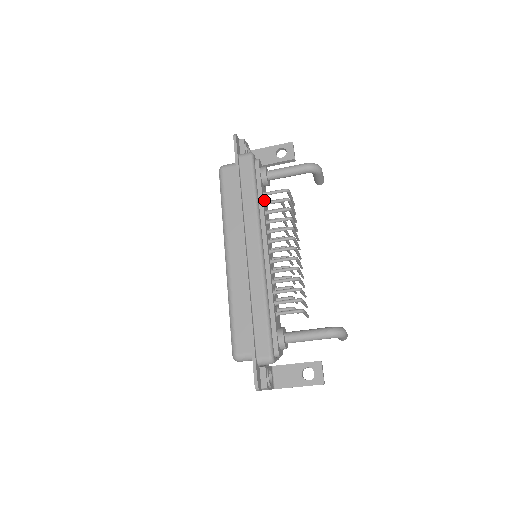
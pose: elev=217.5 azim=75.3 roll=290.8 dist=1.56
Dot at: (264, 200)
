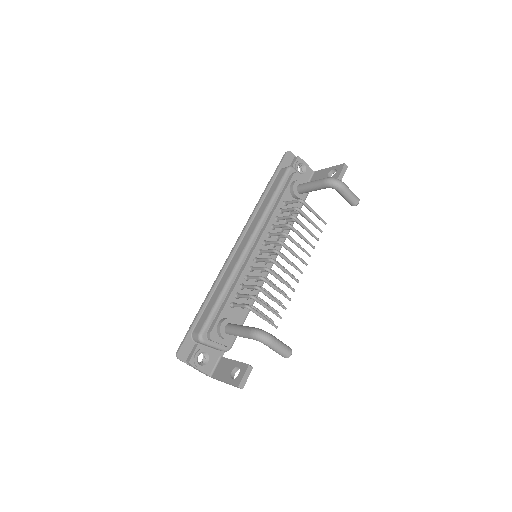
Dot at: (284, 208)
